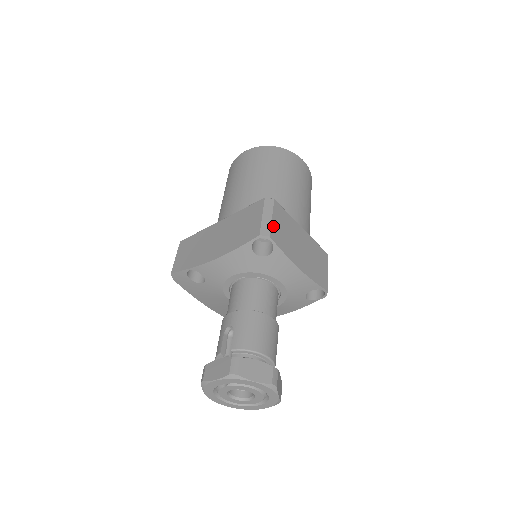
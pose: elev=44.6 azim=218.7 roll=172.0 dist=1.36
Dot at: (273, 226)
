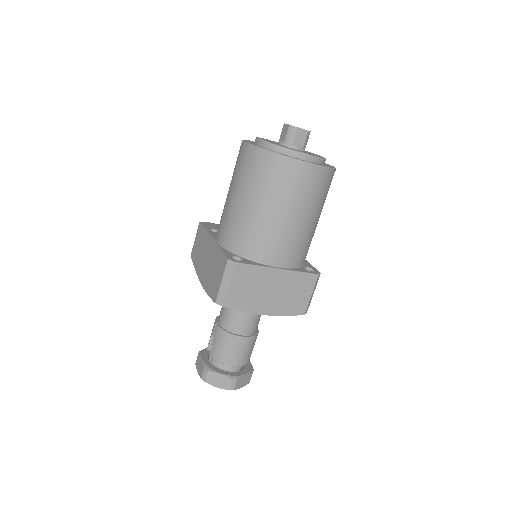
Dot at: (229, 293)
